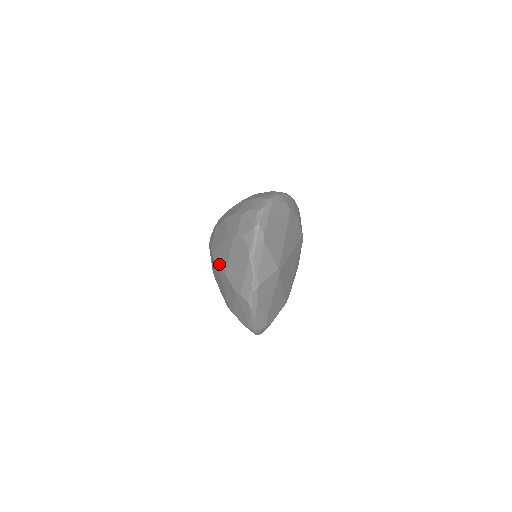
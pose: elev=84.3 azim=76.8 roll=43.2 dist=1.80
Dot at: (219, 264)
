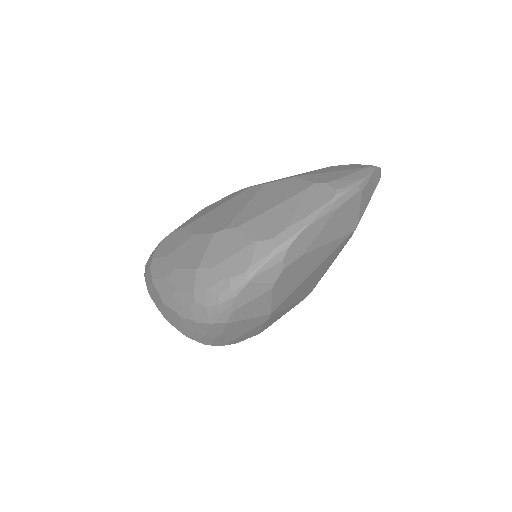
Dot at: (272, 181)
